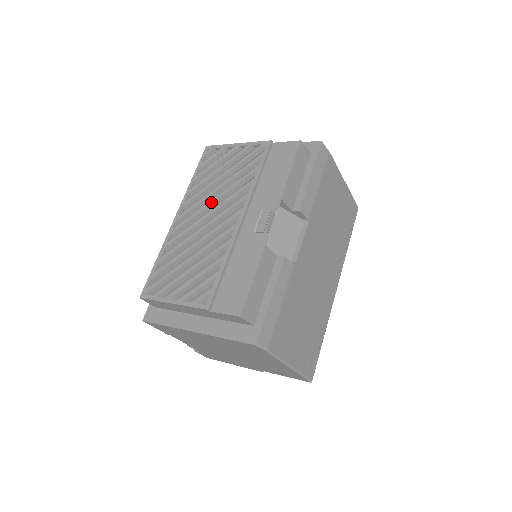
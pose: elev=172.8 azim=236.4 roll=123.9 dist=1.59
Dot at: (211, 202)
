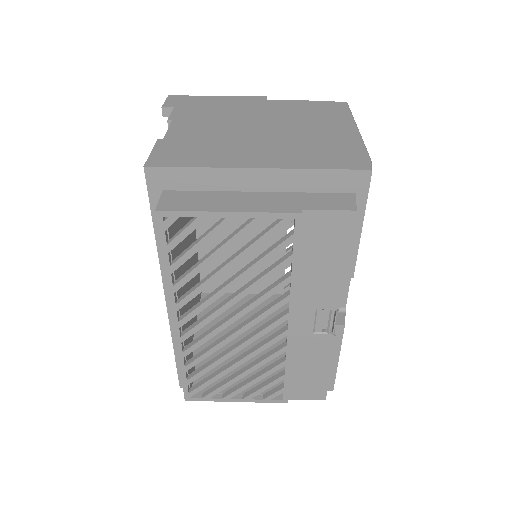
Dot at: (229, 306)
